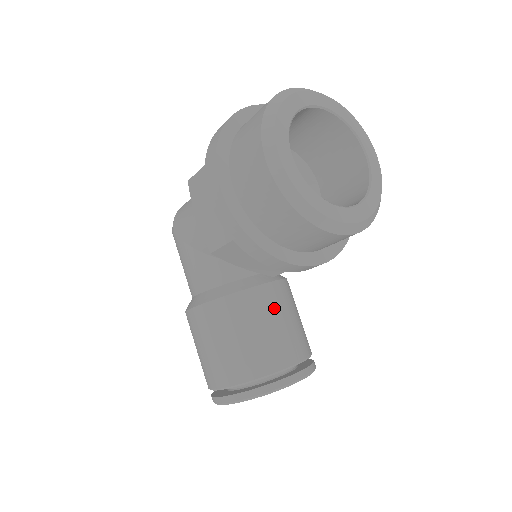
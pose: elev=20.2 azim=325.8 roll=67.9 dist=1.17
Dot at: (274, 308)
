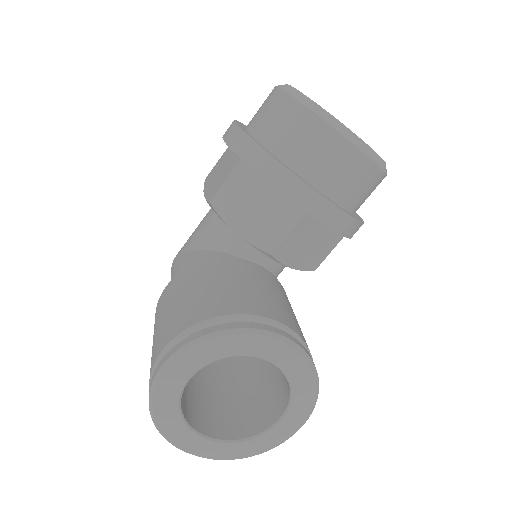
Dot at: (268, 282)
